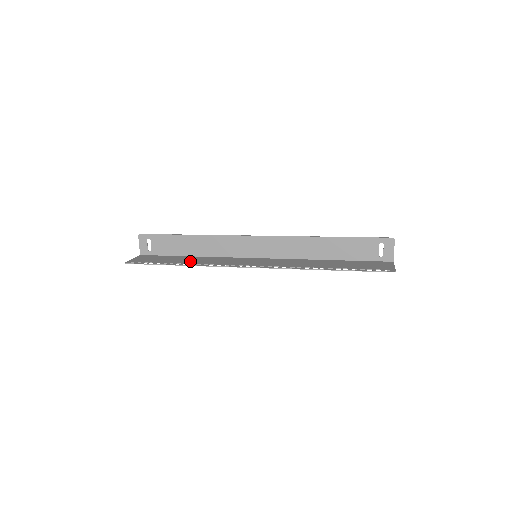
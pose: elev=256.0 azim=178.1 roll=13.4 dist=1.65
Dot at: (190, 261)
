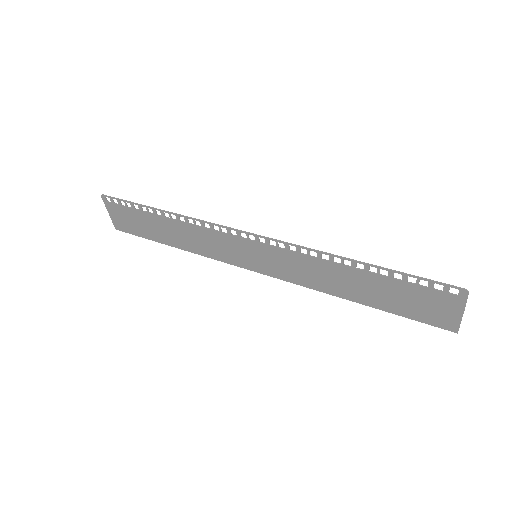
Dot at: (173, 226)
